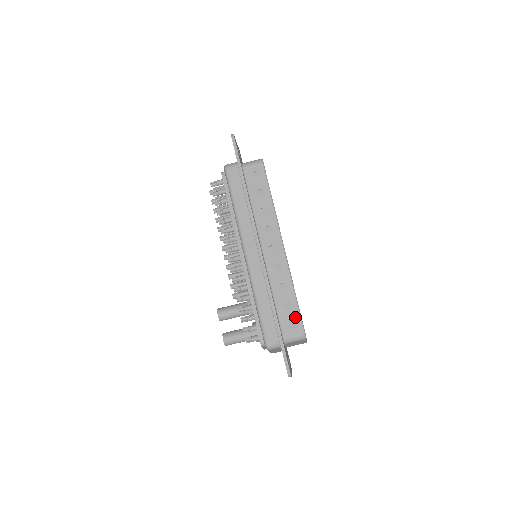
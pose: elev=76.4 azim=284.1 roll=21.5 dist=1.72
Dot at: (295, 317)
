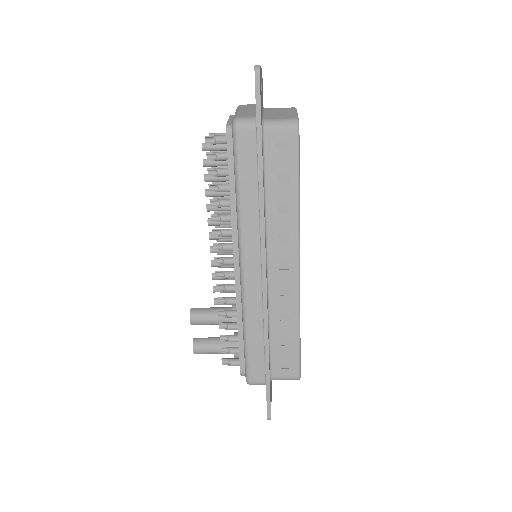
Dot at: (292, 357)
